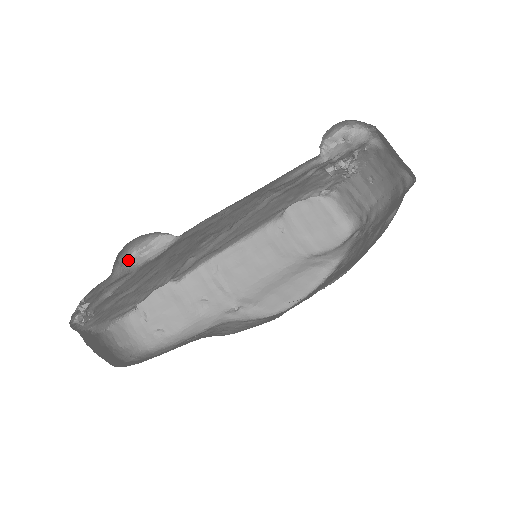
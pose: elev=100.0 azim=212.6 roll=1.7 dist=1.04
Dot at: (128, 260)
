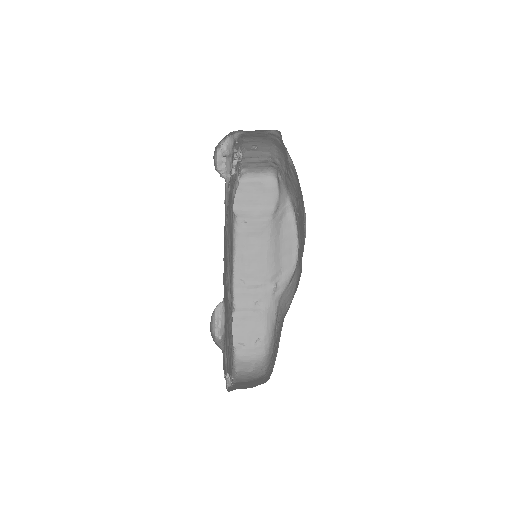
Dot at: (217, 336)
